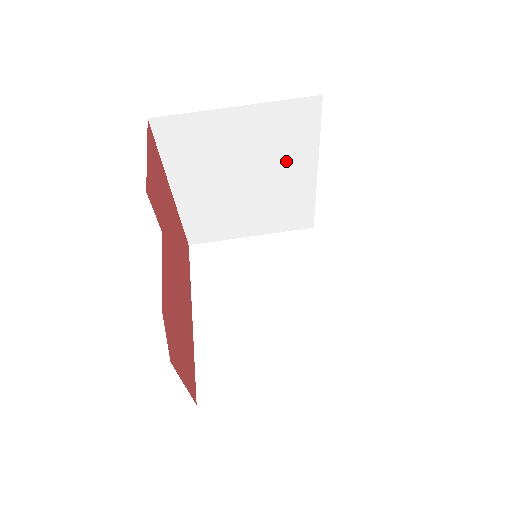
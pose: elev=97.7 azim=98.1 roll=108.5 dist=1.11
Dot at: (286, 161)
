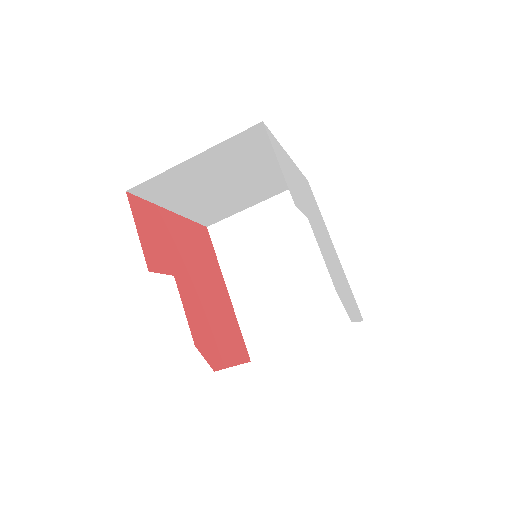
Dot at: (256, 162)
